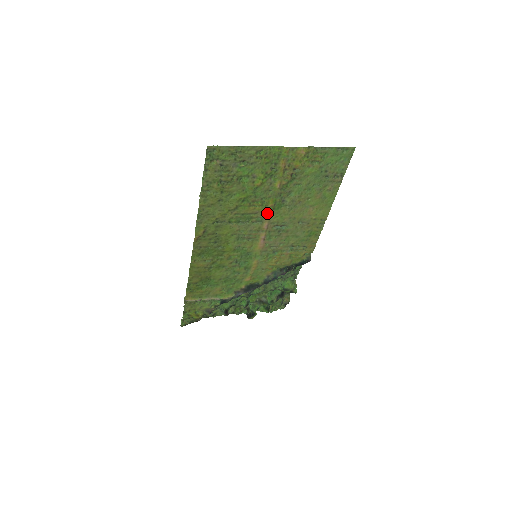
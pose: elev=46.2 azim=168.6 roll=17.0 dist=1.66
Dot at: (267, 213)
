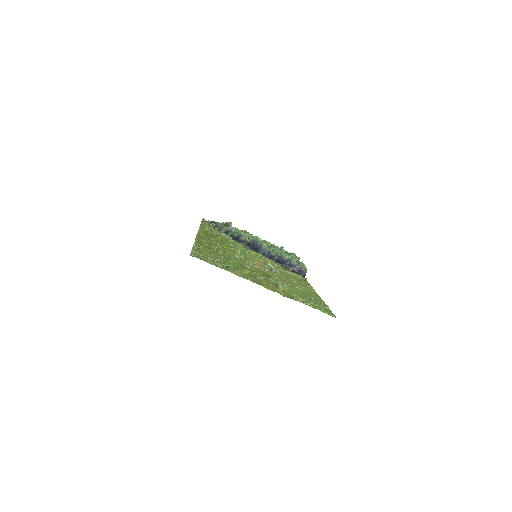
Dot at: (258, 269)
